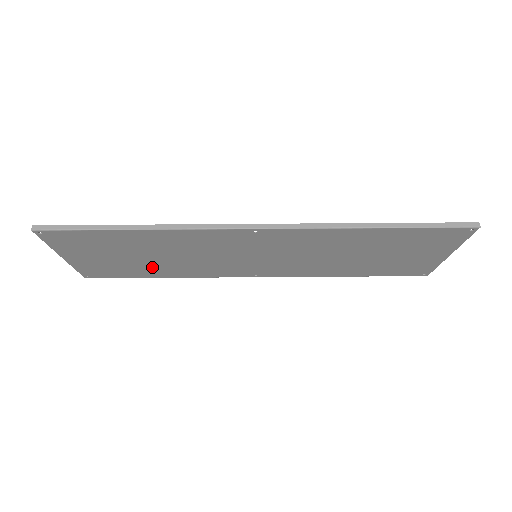
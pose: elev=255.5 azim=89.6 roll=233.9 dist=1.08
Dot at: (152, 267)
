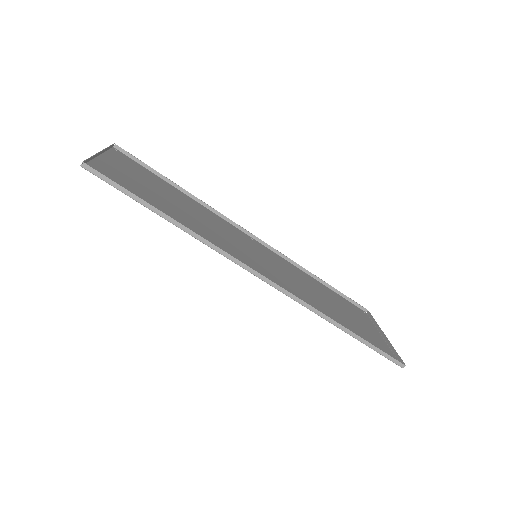
Dot at: (173, 195)
